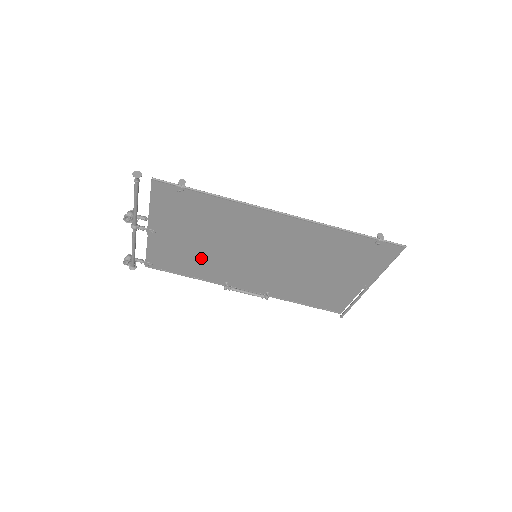
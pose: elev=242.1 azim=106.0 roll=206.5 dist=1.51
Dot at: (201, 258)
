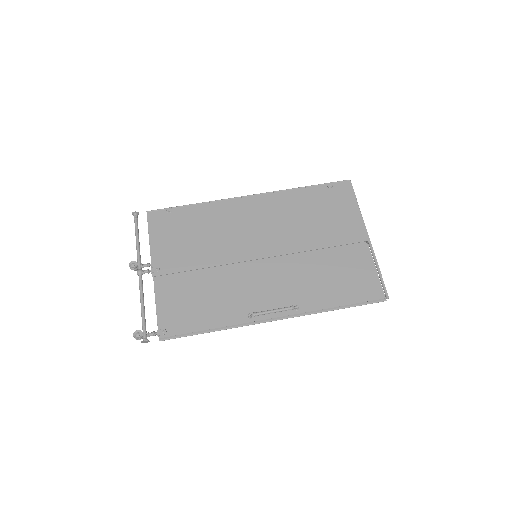
Dot at: (211, 291)
